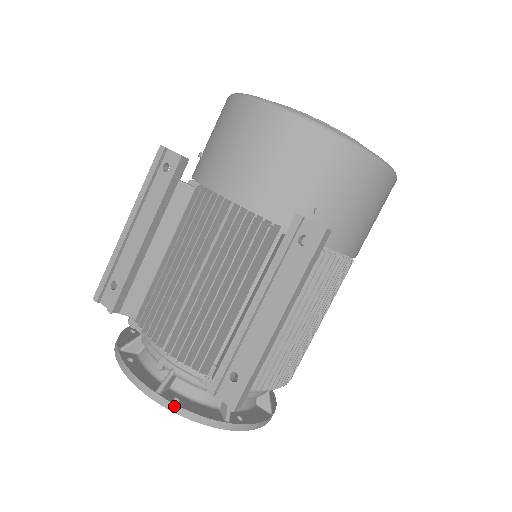
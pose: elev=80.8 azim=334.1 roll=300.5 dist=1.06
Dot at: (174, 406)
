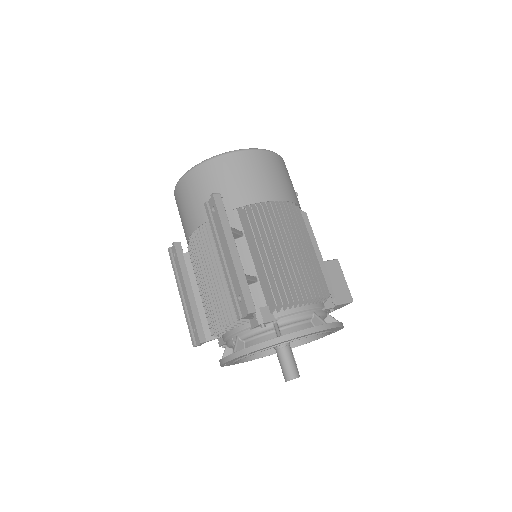
Dot at: (243, 351)
